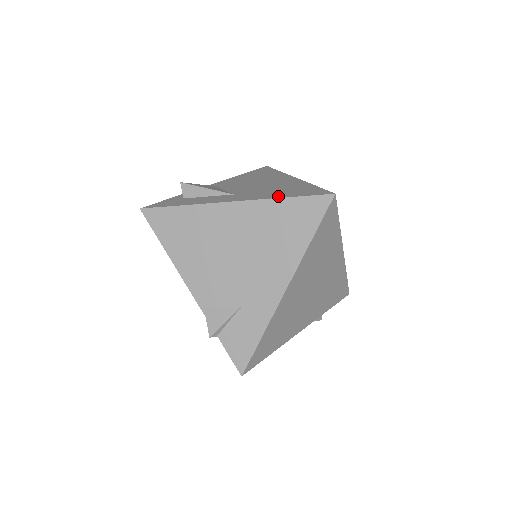
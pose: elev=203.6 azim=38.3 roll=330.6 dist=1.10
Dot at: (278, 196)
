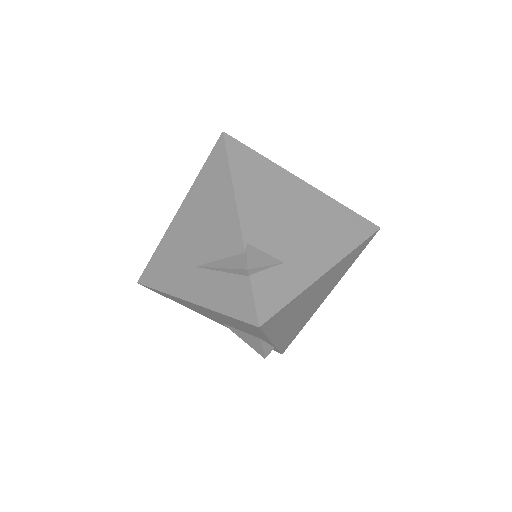
Dot at: (338, 204)
